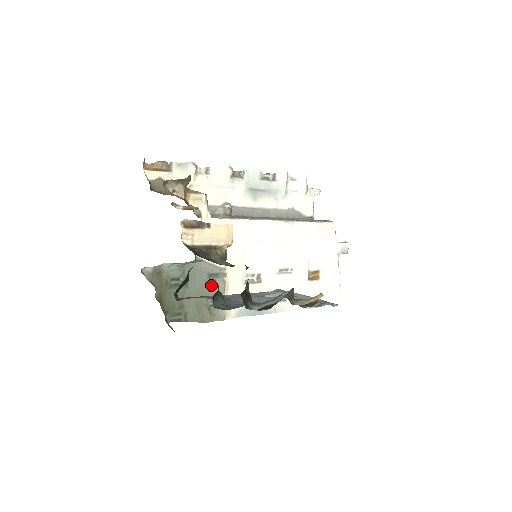
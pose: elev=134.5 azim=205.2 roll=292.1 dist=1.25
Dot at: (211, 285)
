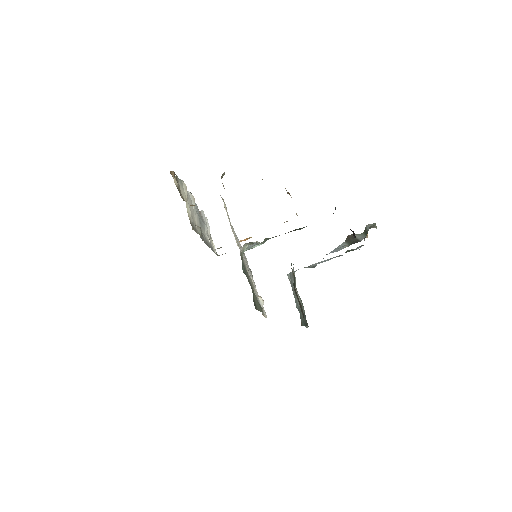
Dot at: occluded
